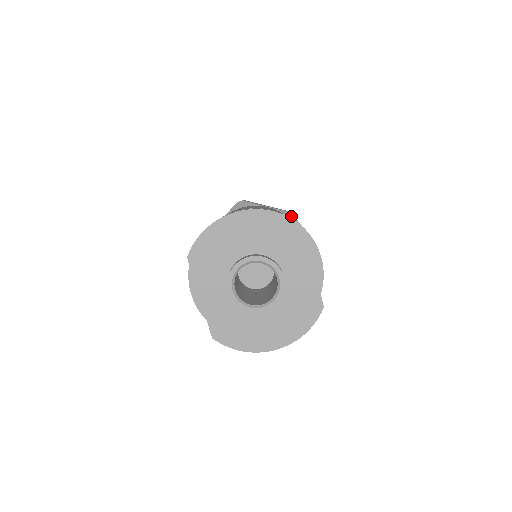
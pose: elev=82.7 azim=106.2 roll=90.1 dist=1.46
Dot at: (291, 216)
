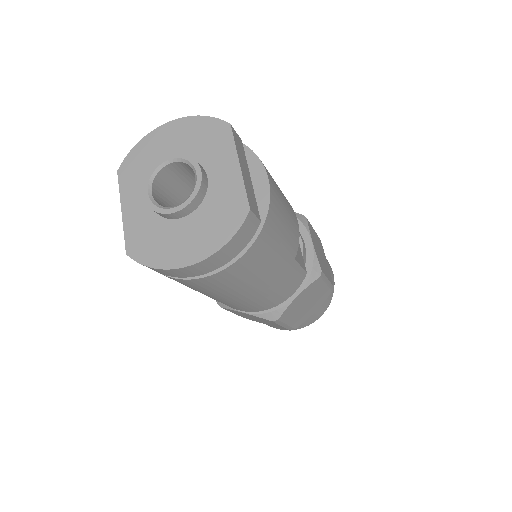
Dot at: (300, 217)
